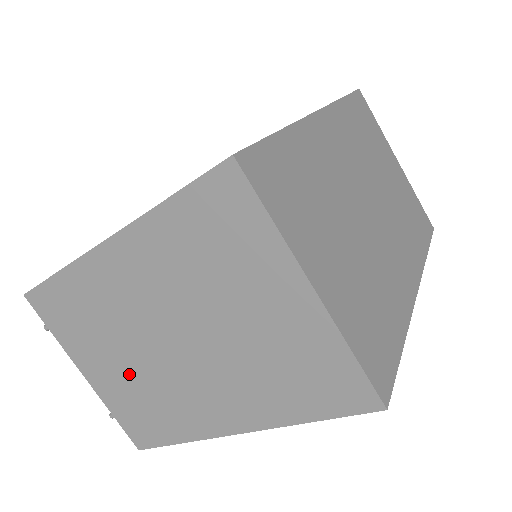
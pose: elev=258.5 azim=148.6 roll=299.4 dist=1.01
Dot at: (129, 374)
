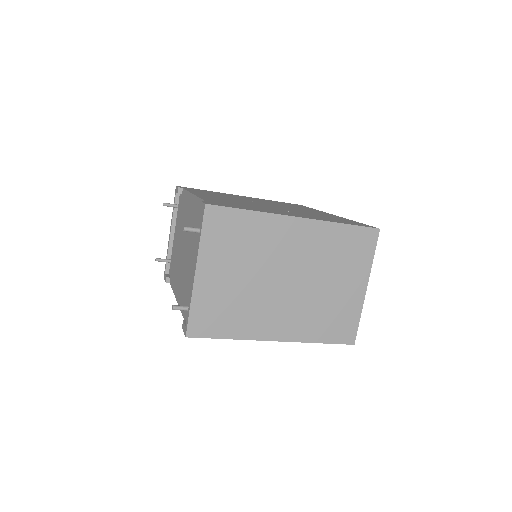
Dot at: (238, 286)
